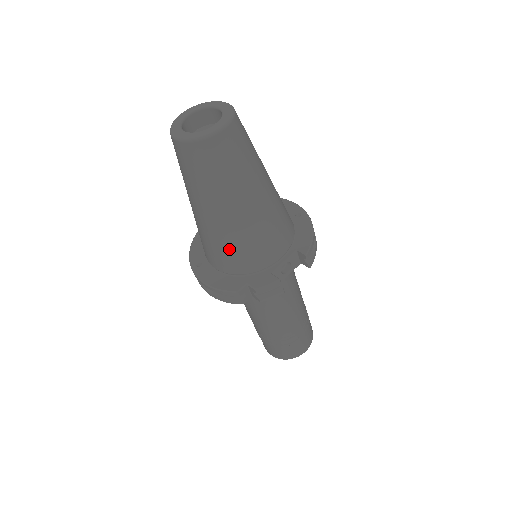
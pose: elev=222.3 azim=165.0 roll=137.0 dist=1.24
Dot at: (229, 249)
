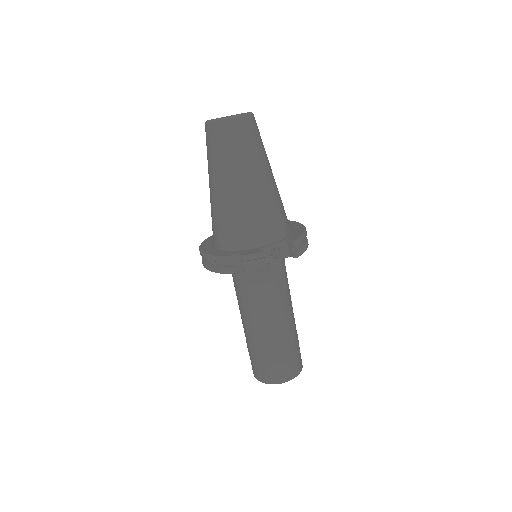
Dot at: (230, 221)
